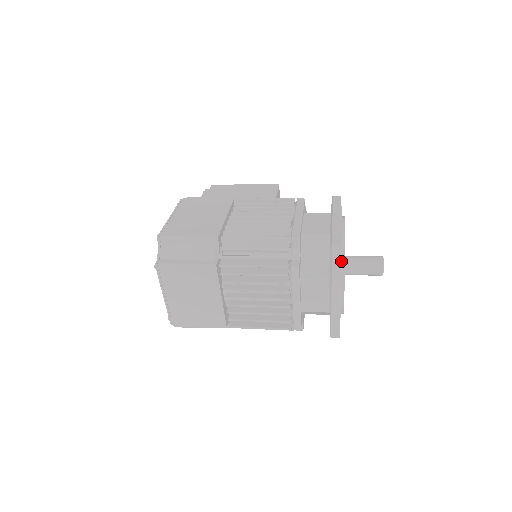
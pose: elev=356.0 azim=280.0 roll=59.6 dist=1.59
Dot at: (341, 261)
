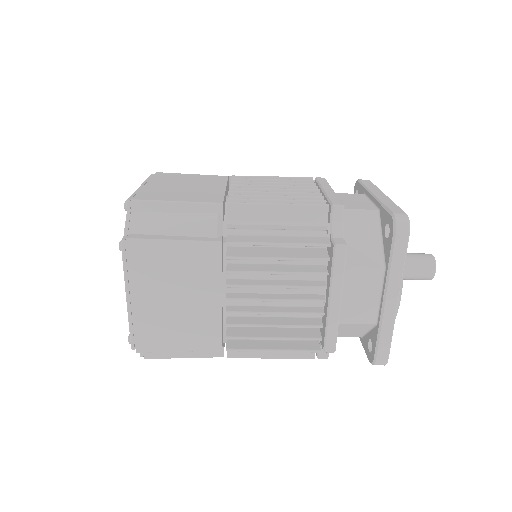
Dot at: (408, 237)
